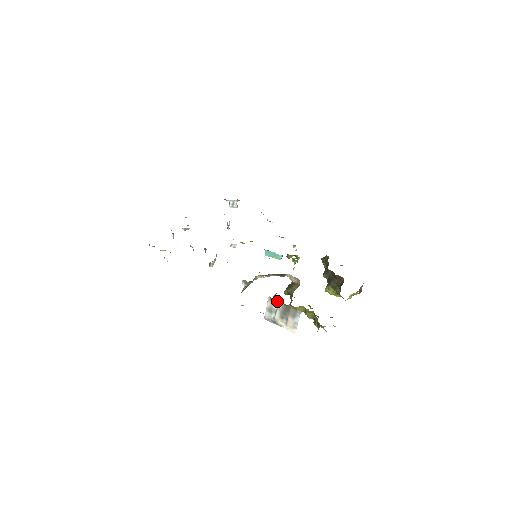
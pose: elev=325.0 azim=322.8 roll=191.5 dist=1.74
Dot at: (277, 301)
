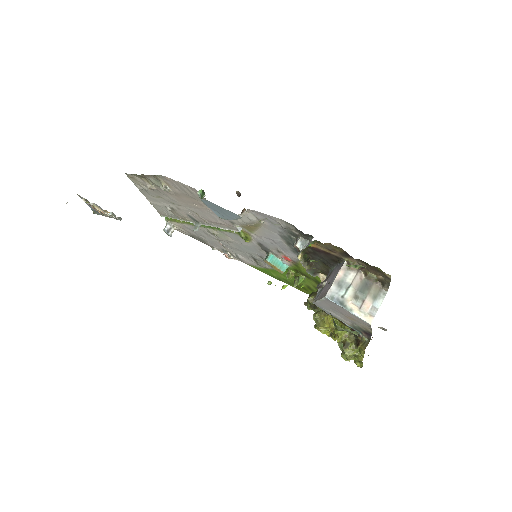
Dot at: (356, 271)
